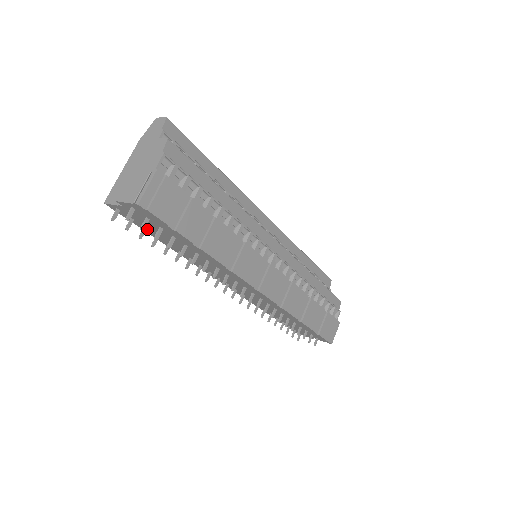
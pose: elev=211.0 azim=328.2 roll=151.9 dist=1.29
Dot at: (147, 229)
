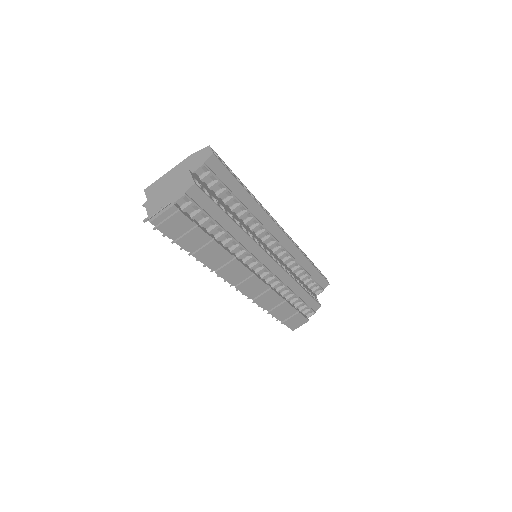
Dot at: occluded
